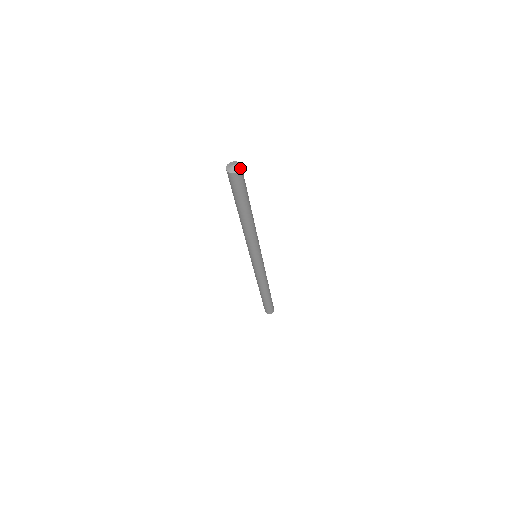
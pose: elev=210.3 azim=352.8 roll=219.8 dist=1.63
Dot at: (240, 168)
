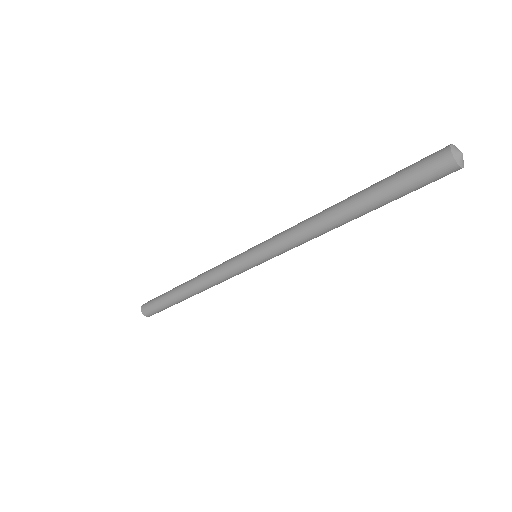
Dot at: occluded
